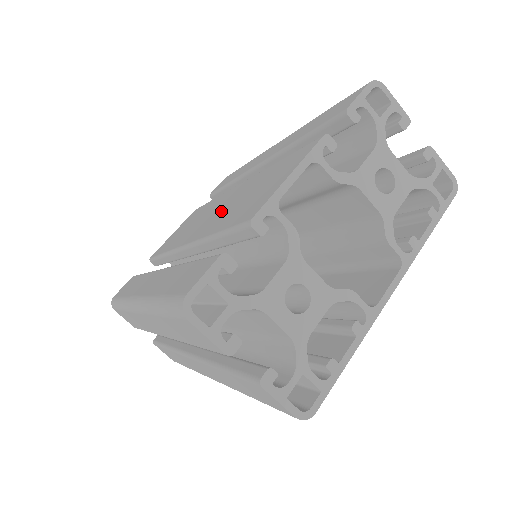
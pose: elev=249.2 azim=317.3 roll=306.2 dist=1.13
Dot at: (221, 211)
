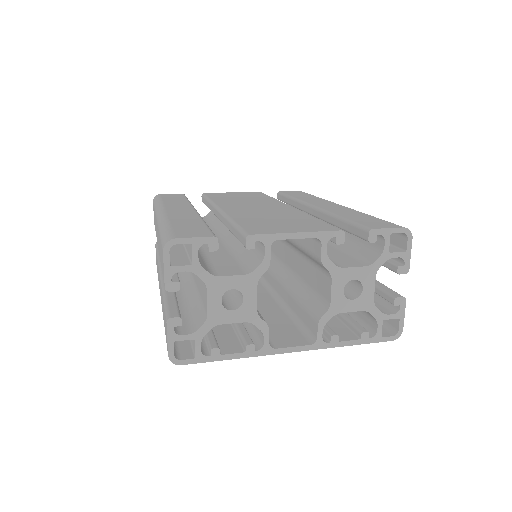
Dot at: (258, 211)
